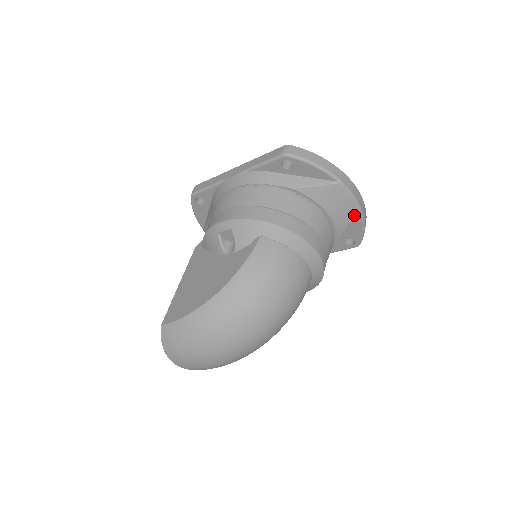
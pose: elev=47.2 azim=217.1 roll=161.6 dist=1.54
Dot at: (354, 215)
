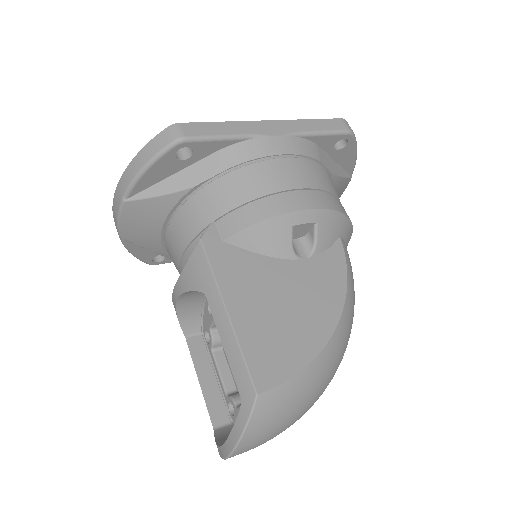
Dot at: occluded
